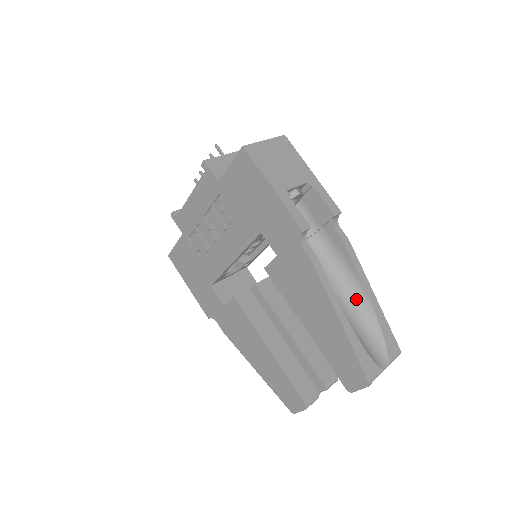
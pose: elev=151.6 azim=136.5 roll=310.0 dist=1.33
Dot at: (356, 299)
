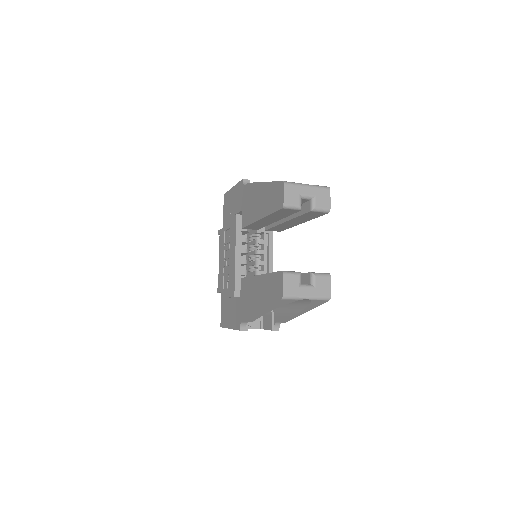
Dot at: occluded
